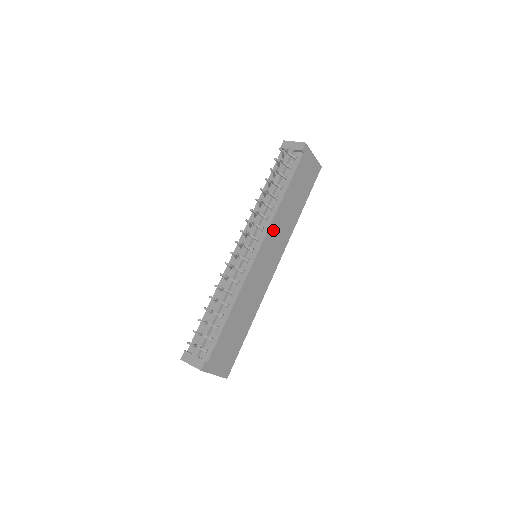
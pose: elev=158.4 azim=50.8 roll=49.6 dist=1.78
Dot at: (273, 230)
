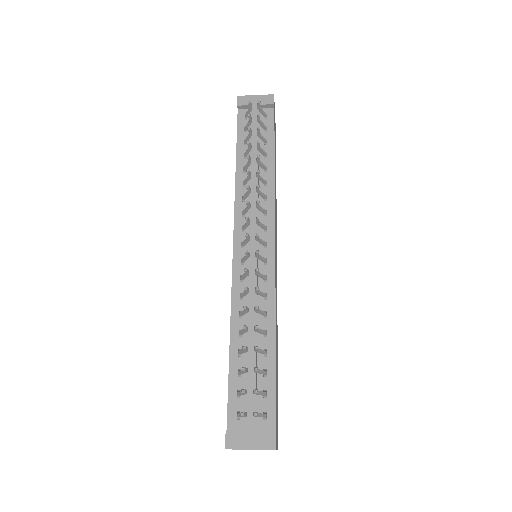
Dot at: (275, 213)
